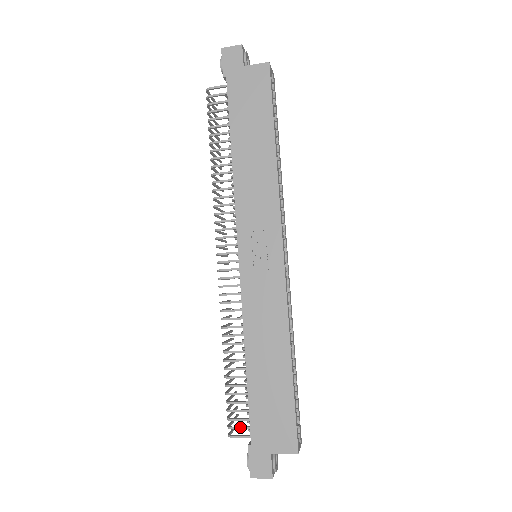
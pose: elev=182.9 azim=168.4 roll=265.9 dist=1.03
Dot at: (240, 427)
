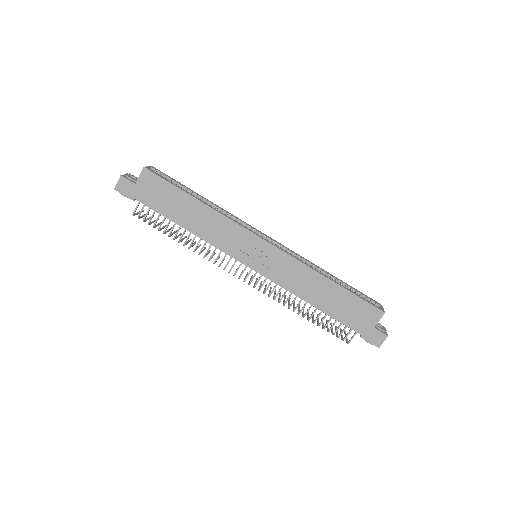
Dot at: (347, 334)
